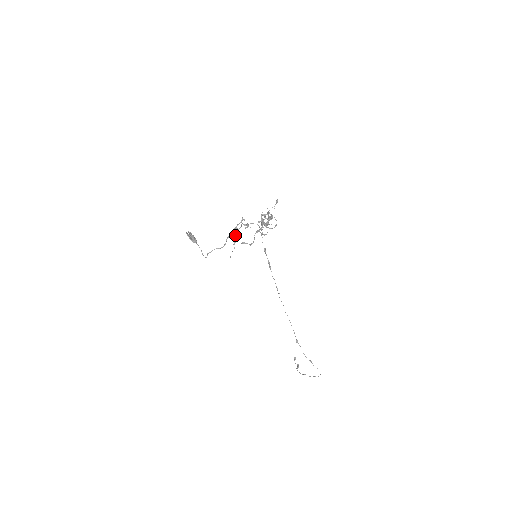
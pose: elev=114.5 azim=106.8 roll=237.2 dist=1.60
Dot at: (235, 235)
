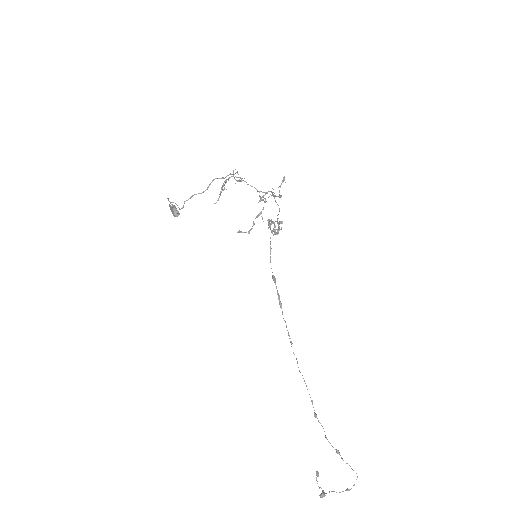
Dot at: (221, 178)
